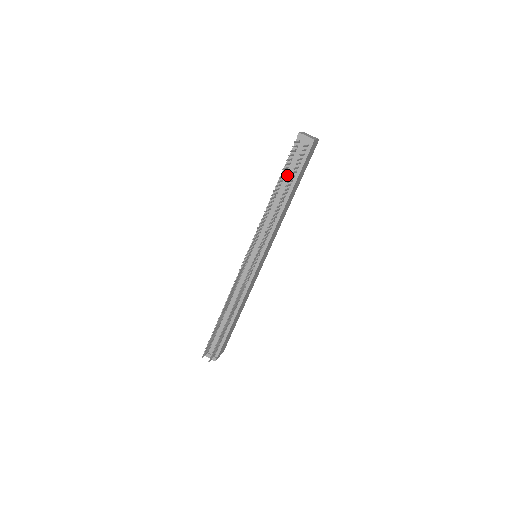
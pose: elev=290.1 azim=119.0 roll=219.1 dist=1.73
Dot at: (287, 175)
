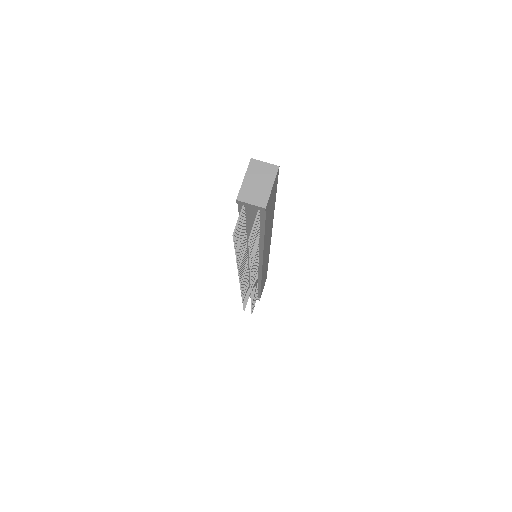
Dot at: (248, 226)
